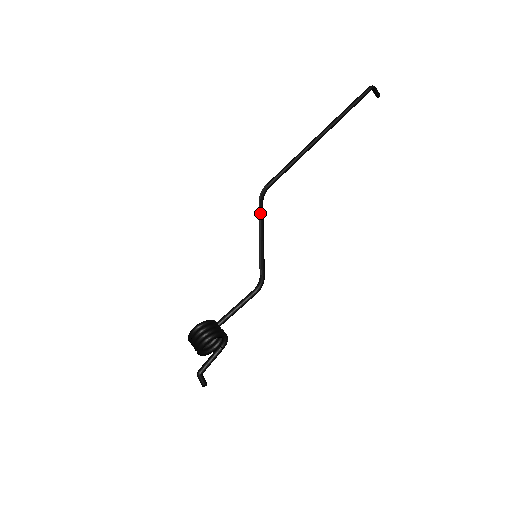
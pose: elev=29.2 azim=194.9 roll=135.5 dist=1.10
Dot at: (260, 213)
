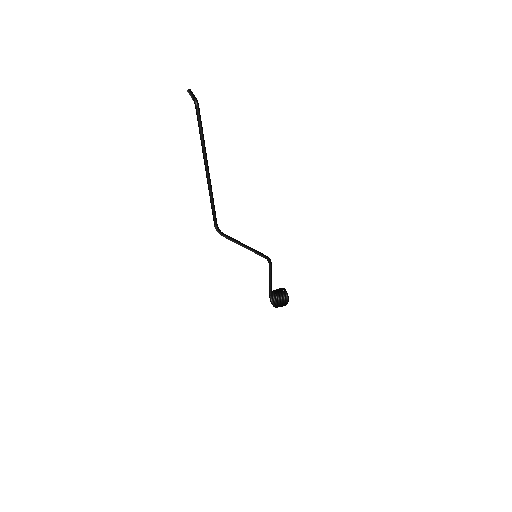
Dot at: (232, 240)
